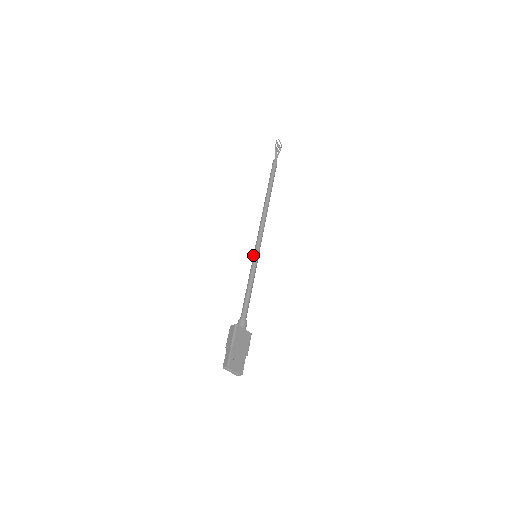
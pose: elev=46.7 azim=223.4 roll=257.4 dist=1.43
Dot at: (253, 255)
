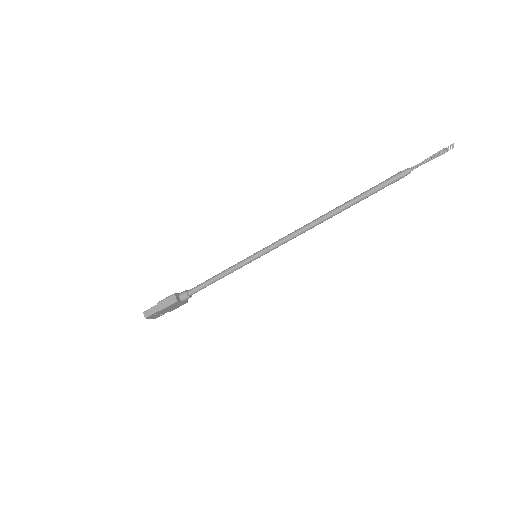
Dot at: (254, 254)
